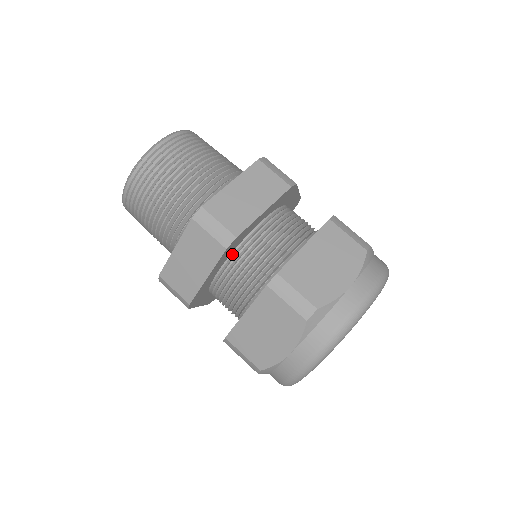
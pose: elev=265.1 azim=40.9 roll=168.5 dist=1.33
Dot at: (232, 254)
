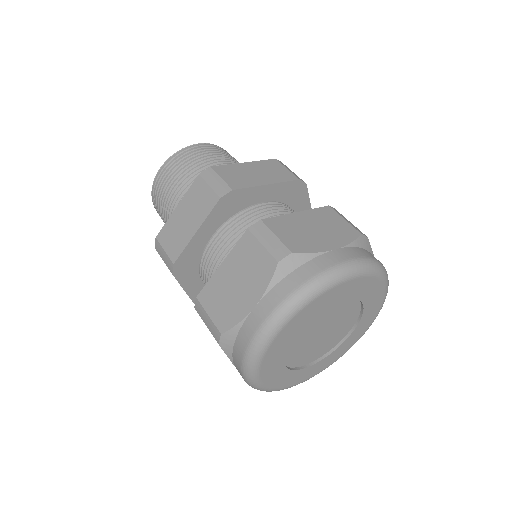
Dot at: (228, 220)
